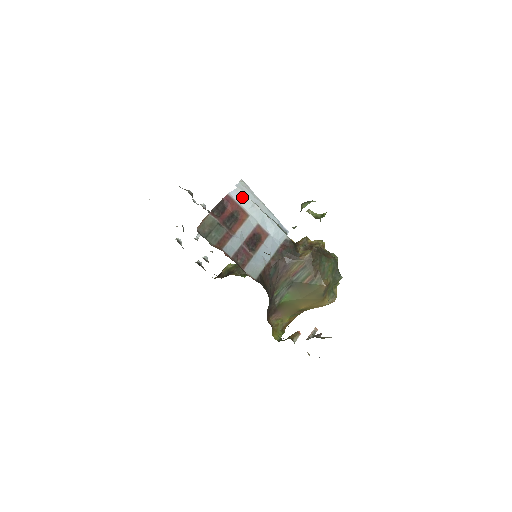
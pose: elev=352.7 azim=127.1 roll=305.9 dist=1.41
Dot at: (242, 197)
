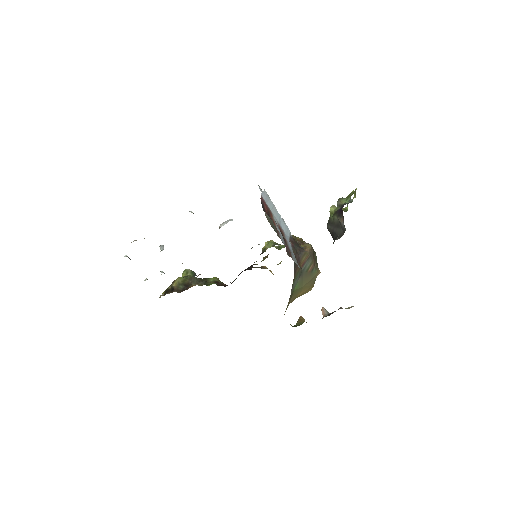
Dot at: (267, 198)
